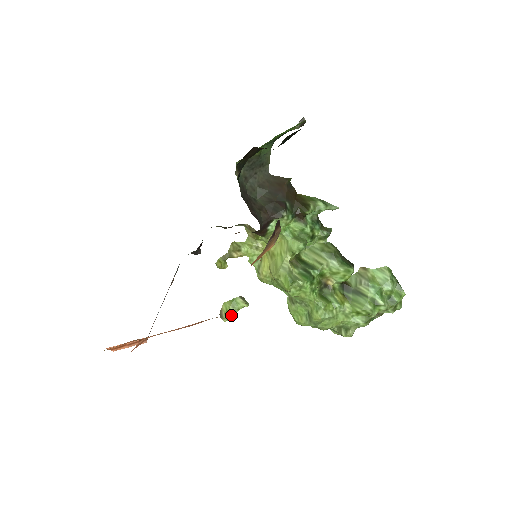
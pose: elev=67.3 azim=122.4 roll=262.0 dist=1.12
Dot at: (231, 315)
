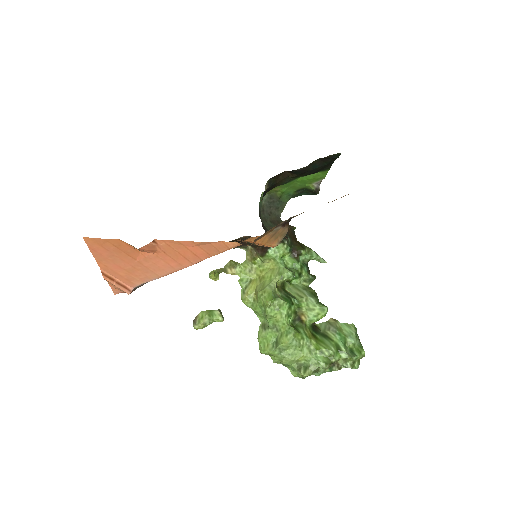
Dot at: (204, 323)
